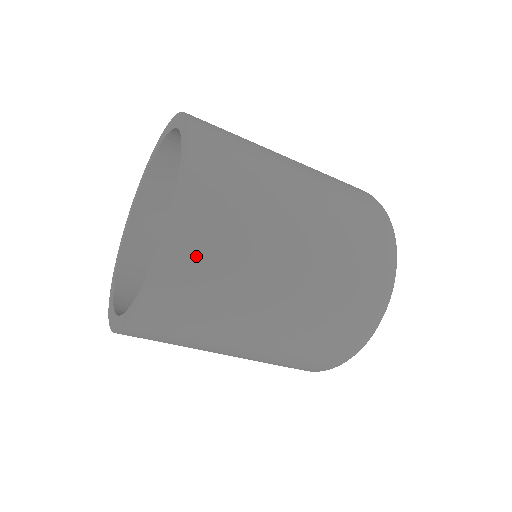
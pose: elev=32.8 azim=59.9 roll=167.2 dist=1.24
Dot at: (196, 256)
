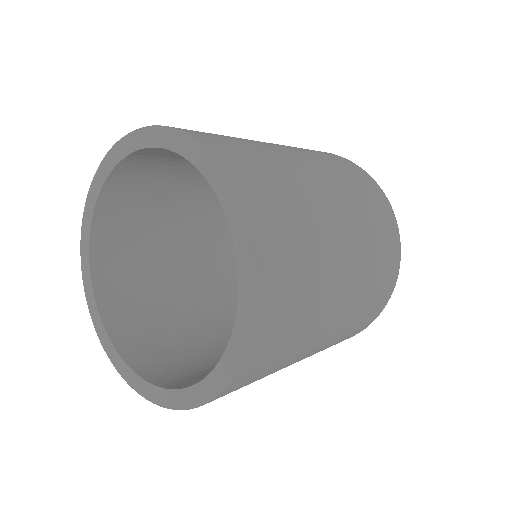
Dot at: (282, 261)
